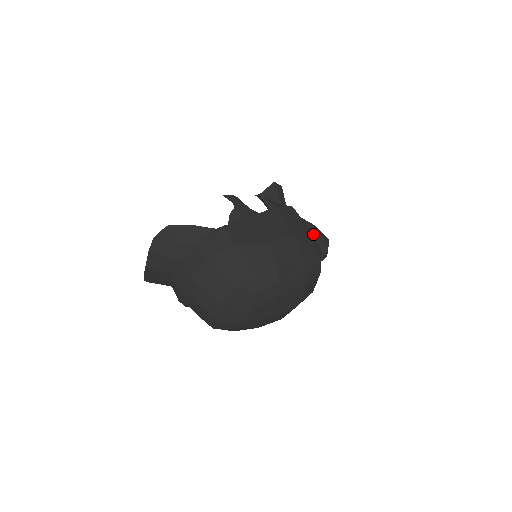
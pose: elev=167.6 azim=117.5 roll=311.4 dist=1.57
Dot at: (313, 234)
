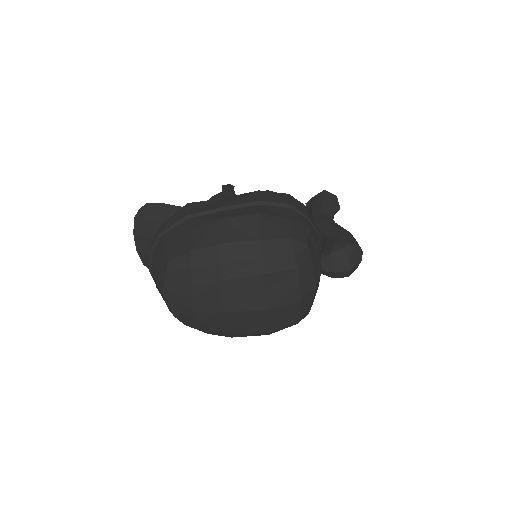
Dot at: (336, 238)
